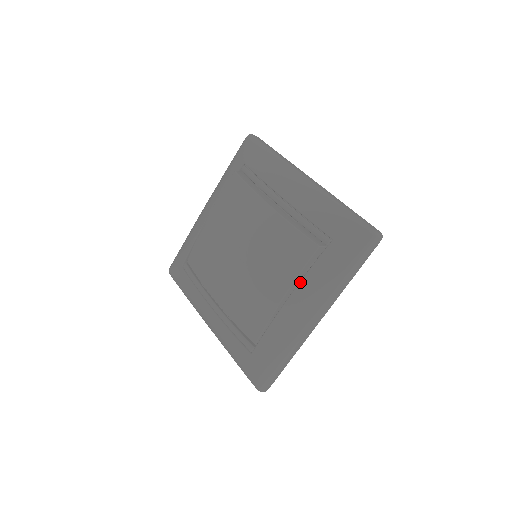
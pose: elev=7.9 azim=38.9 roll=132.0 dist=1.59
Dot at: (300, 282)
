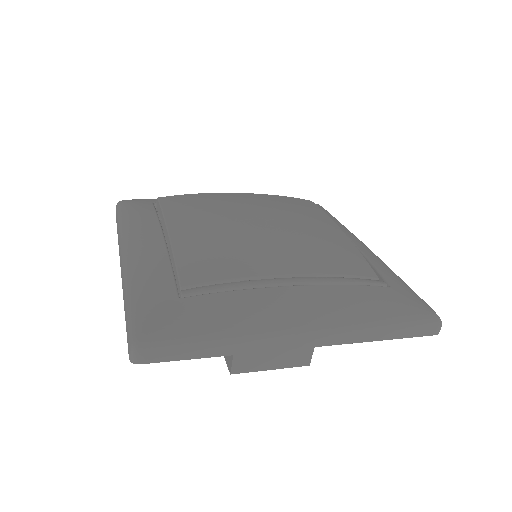
Dot at: occluded
